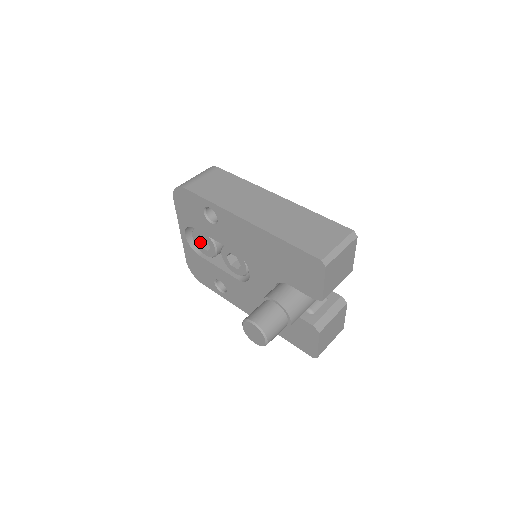
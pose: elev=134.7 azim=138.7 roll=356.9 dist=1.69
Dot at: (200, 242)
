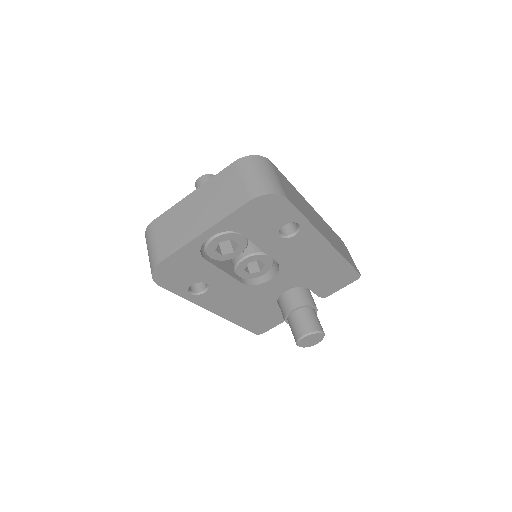
Dot at: (217, 244)
